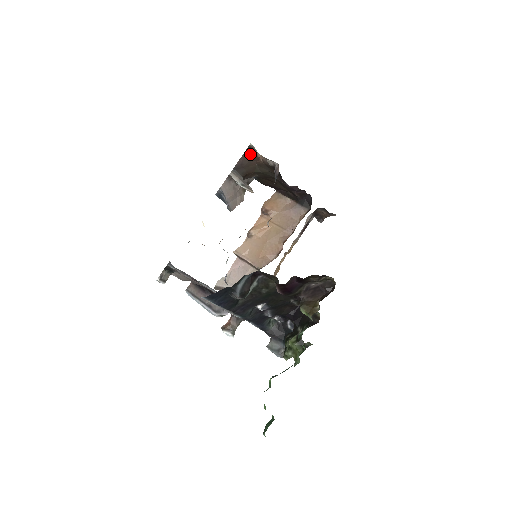
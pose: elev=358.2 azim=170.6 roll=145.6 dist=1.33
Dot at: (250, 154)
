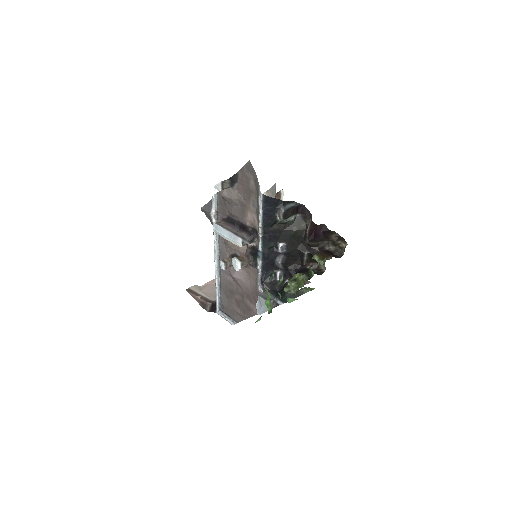
Dot at: occluded
